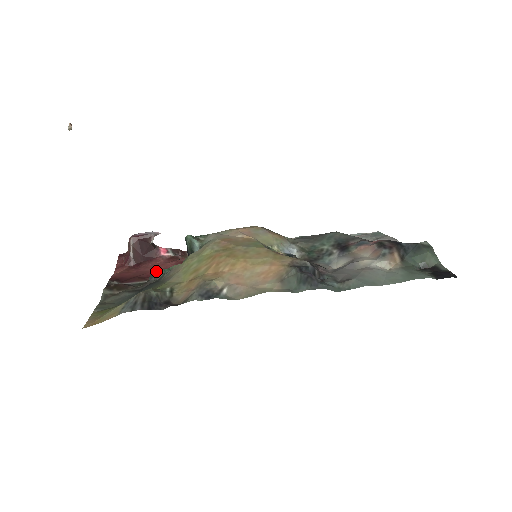
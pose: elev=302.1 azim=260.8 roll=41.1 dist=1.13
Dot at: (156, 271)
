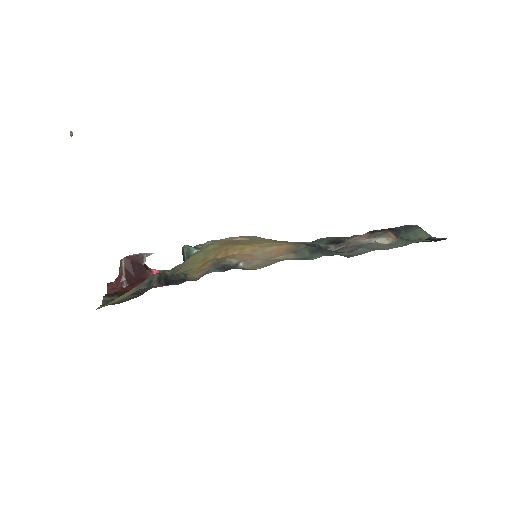
Dot at: occluded
